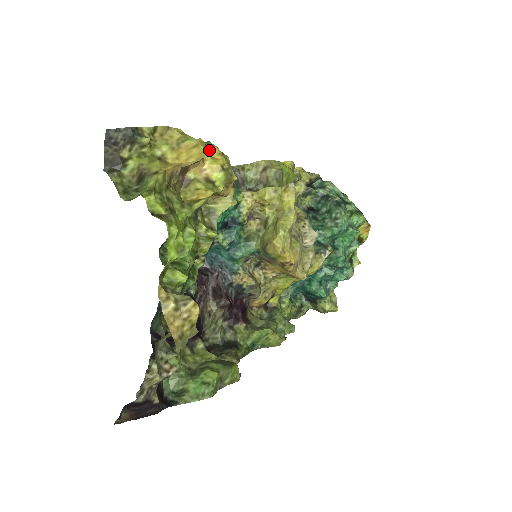
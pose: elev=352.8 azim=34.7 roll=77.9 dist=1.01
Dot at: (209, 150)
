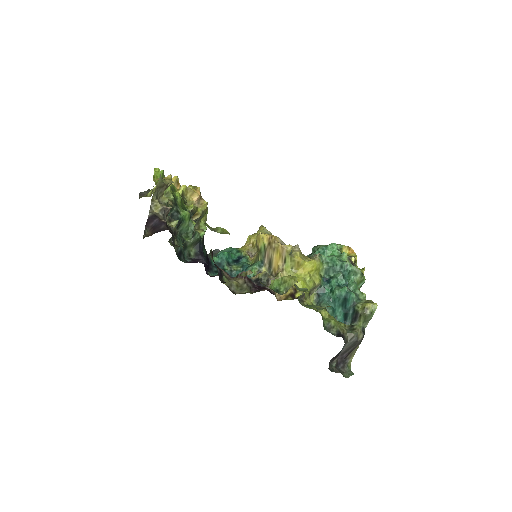
Dot at: occluded
